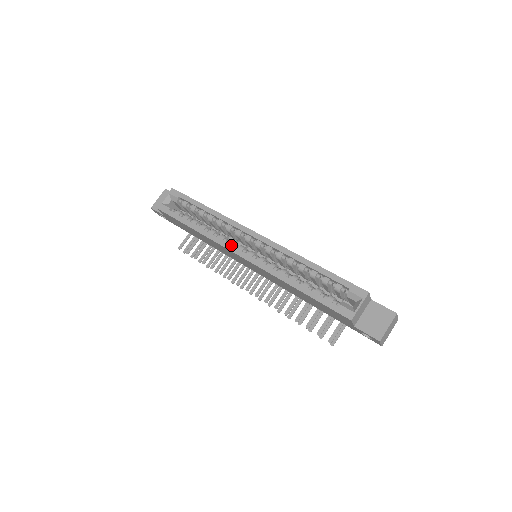
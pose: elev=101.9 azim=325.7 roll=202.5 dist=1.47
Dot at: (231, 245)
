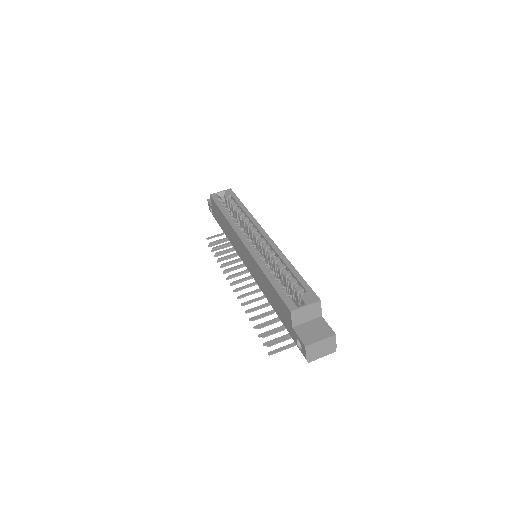
Dot at: (241, 232)
